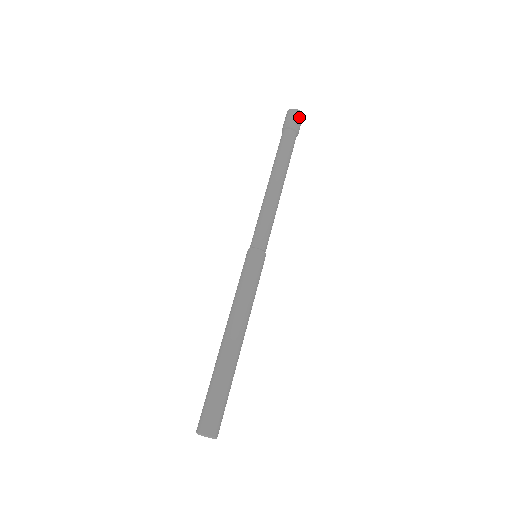
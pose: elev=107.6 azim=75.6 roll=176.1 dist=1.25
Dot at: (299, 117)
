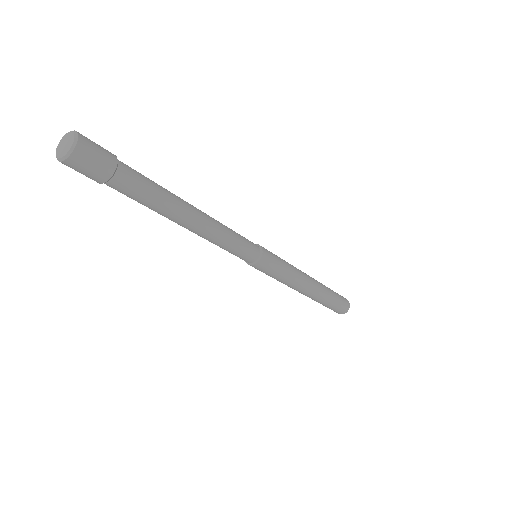
Dot at: (88, 154)
